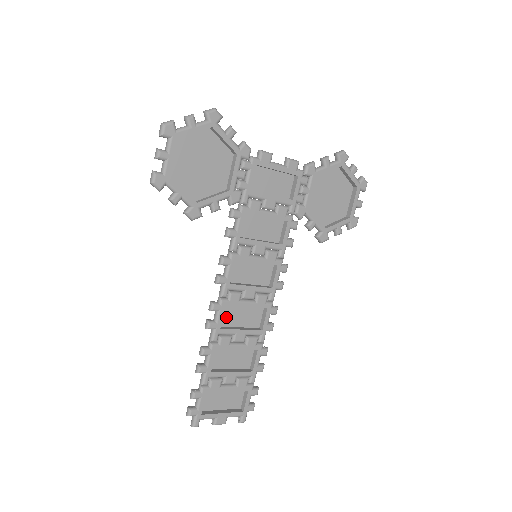
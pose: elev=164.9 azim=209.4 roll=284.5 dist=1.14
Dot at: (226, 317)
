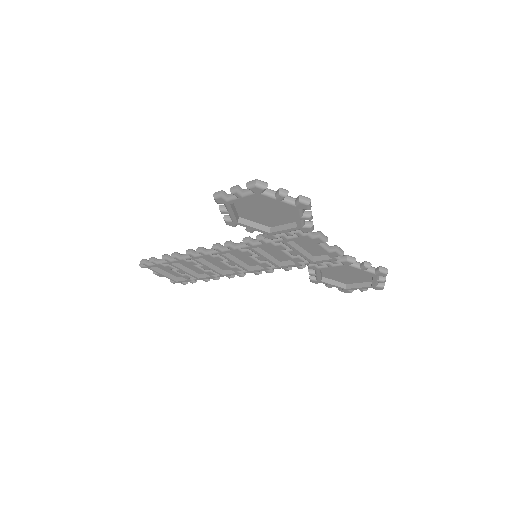
Dot at: occluded
